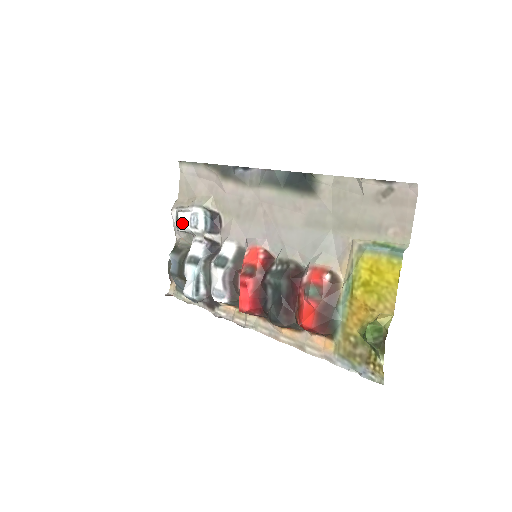
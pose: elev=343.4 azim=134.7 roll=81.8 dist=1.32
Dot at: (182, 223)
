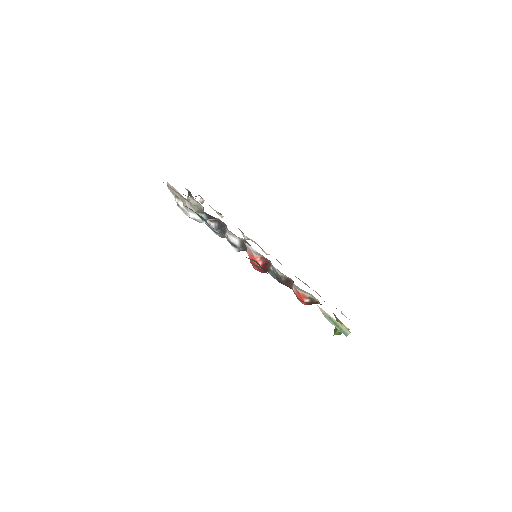
Dot at: occluded
